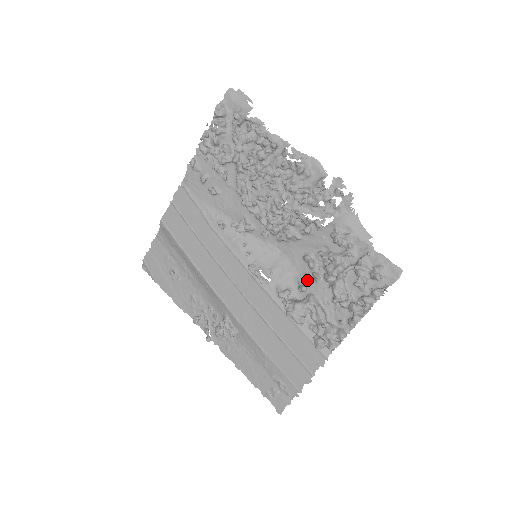
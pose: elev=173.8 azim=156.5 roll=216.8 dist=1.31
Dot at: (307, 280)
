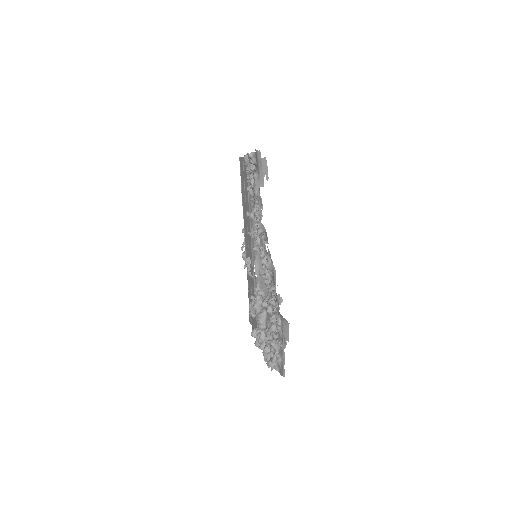
Dot at: occluded
